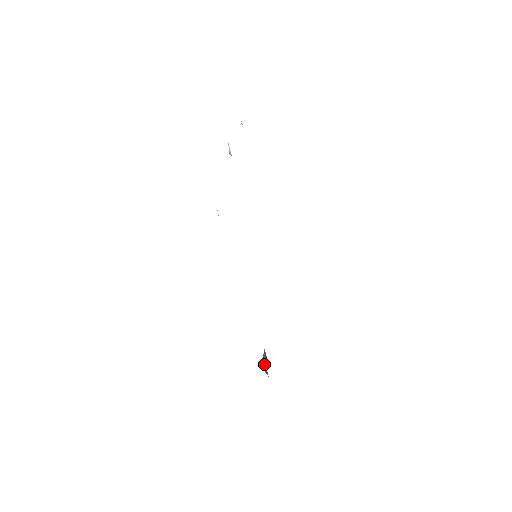
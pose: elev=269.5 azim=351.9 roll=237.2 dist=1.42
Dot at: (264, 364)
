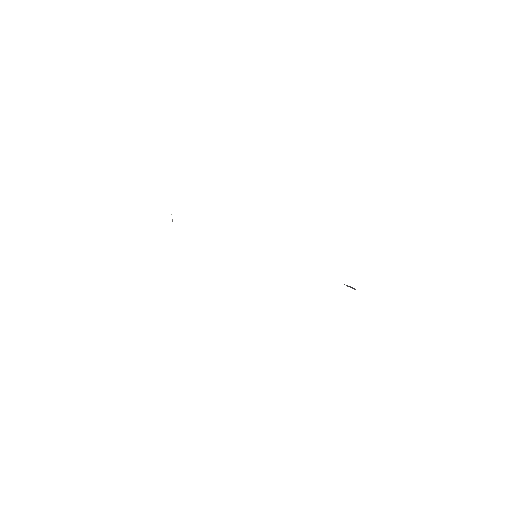
Dot at: occluded
